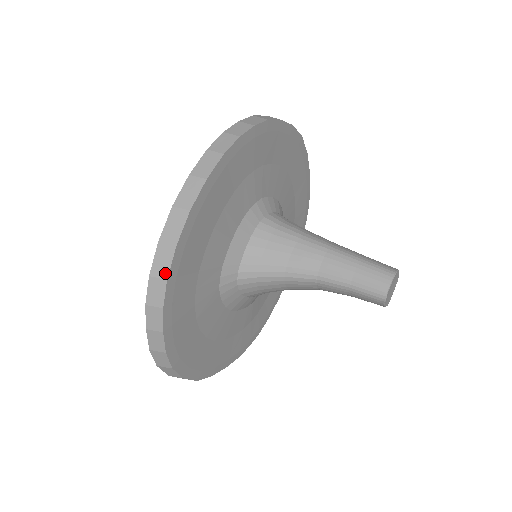
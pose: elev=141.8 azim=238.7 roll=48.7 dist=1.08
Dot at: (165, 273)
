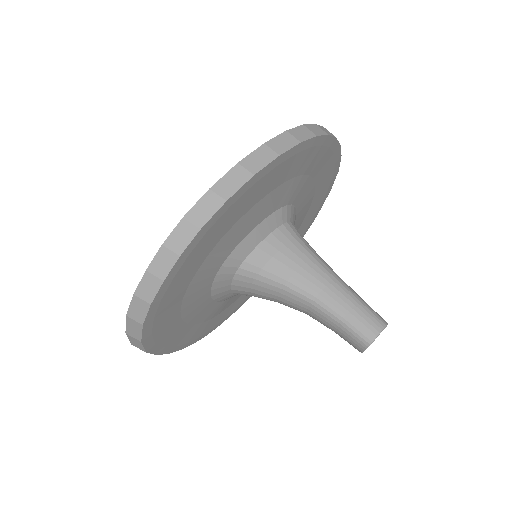
Dot at: (202, 222)
